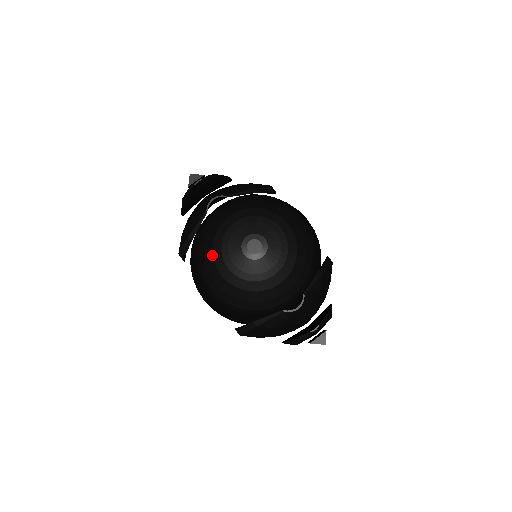
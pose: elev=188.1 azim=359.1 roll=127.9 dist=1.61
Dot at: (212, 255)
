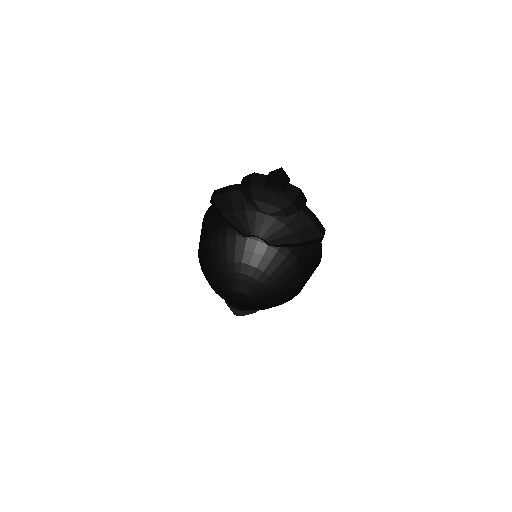
Dot at: (214, 264)
